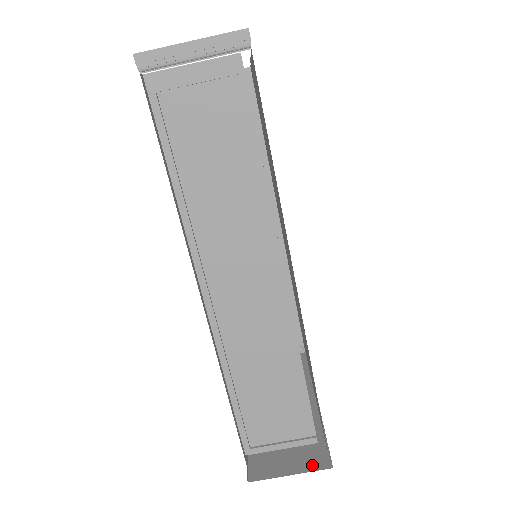
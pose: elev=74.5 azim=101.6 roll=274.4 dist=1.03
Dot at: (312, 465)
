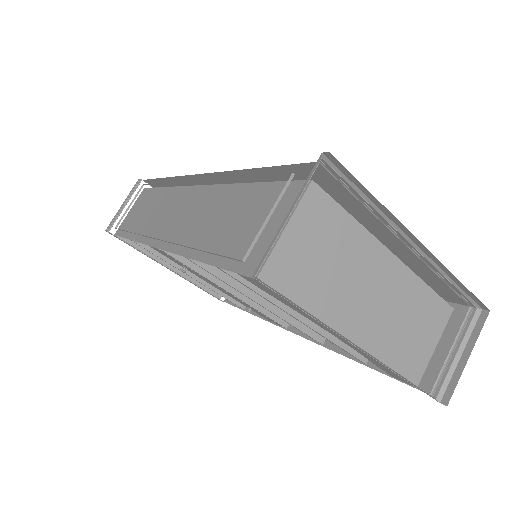
Dot at: occluded
